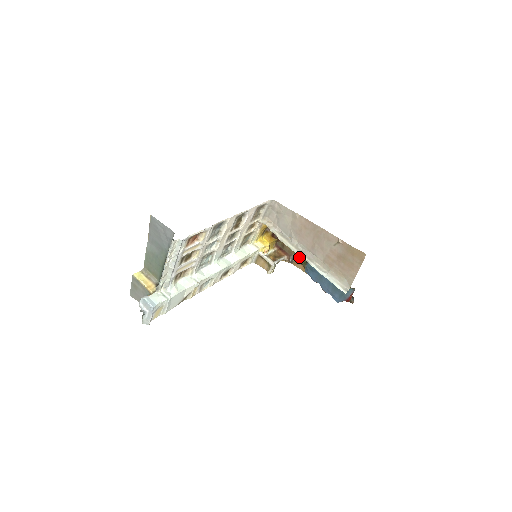
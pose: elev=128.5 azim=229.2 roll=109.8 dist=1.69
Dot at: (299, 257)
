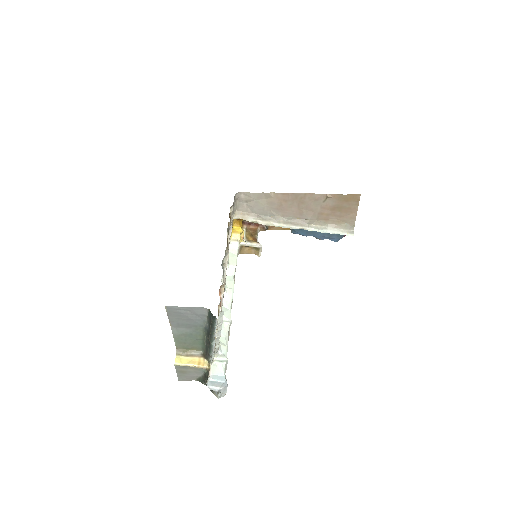
Dot at: occluded
